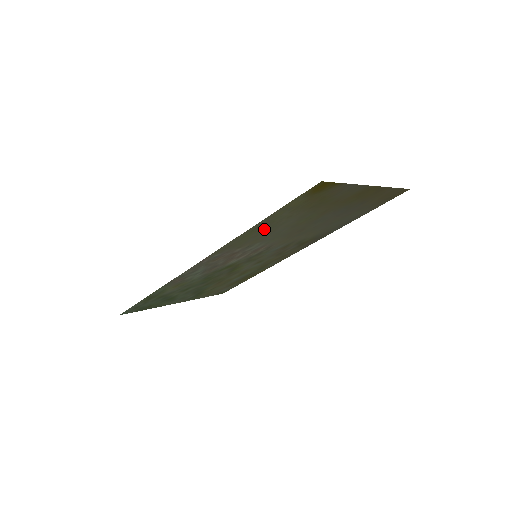
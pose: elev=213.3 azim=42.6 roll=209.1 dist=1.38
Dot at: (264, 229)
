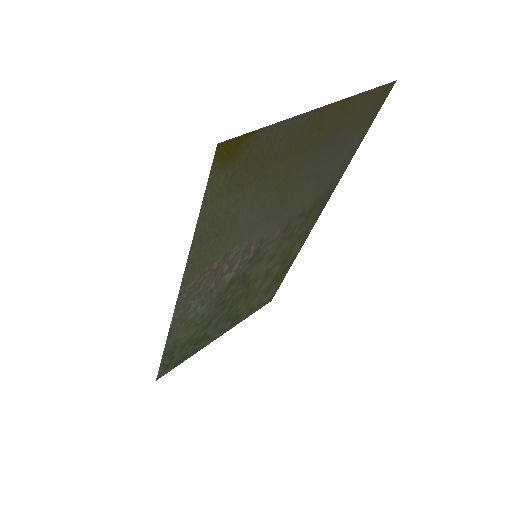
Dot at: (218, 231)
